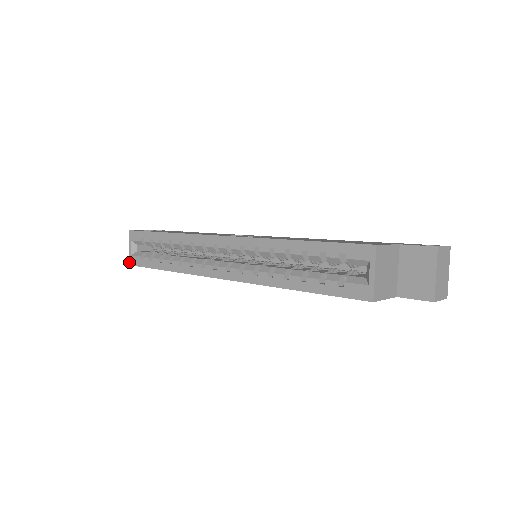
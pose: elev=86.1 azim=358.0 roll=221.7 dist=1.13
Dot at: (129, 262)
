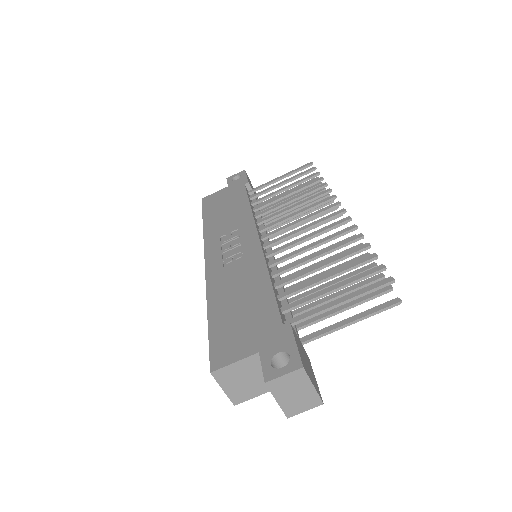
Dot at: occluded
